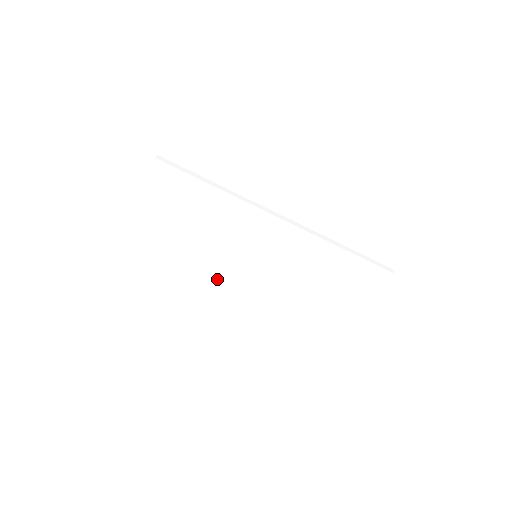
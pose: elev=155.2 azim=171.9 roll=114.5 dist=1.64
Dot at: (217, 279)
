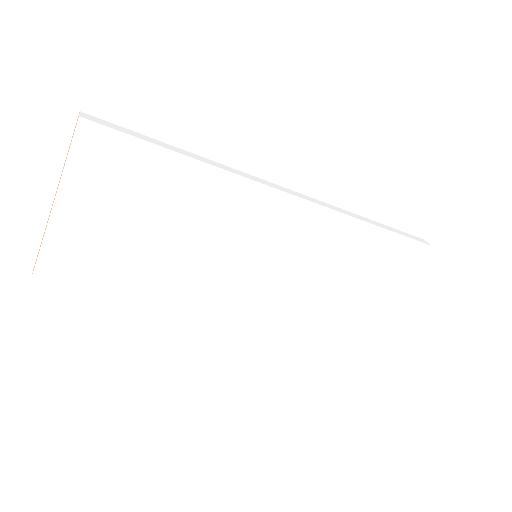
Dot at: (199, 301)
